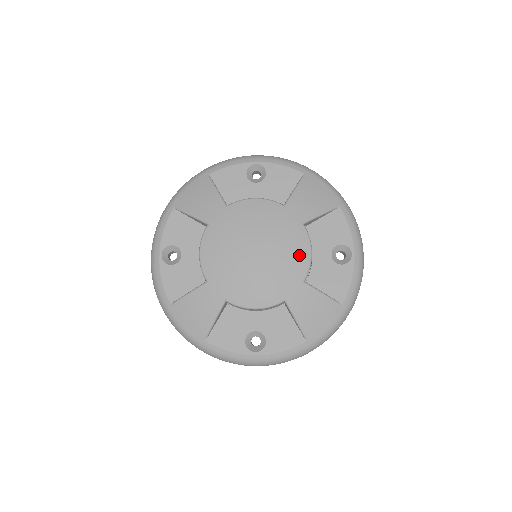
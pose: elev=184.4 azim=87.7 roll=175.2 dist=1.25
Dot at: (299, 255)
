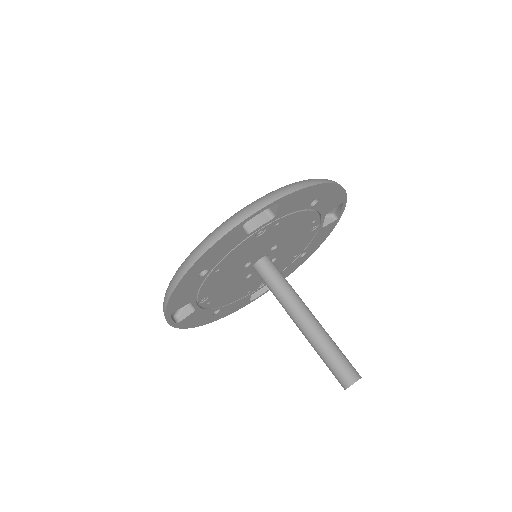
Dot at: occluded
